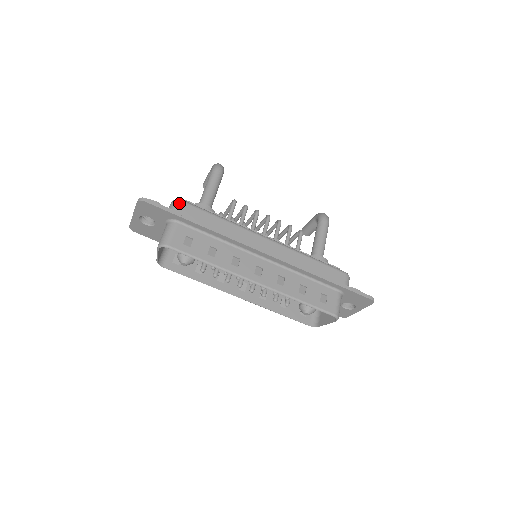
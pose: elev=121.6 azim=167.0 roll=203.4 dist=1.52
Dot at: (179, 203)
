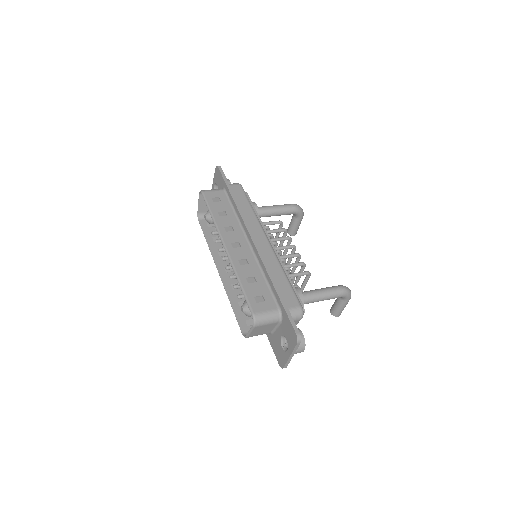
Dot at: (237, 184)
